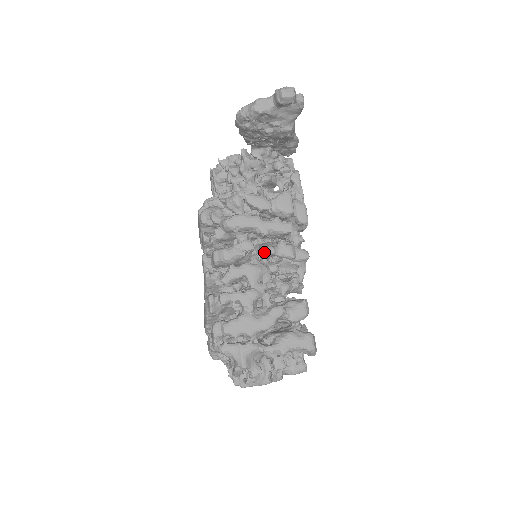
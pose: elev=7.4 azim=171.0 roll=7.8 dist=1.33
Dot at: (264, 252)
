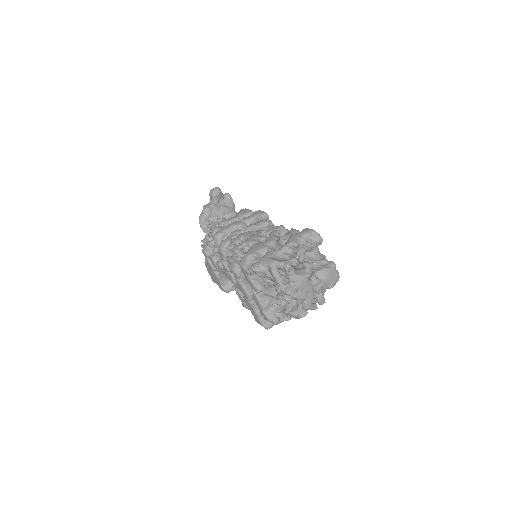
Dot at: (247, 228)
